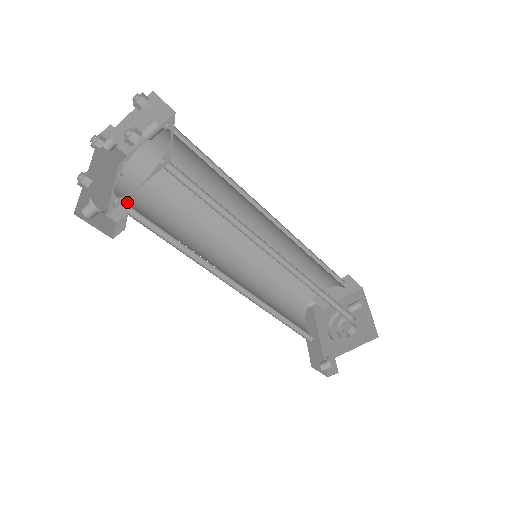
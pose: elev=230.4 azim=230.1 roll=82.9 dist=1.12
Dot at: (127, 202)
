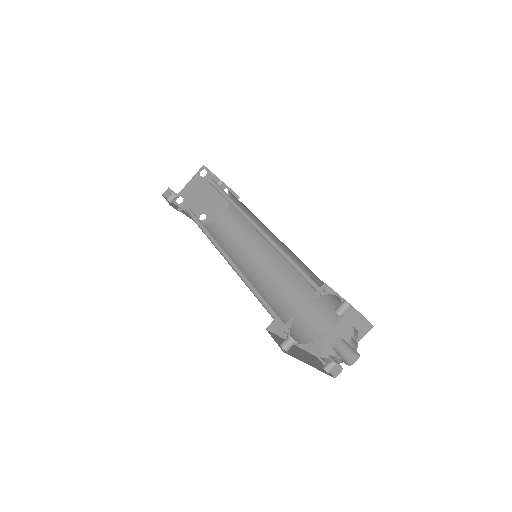
Dot at: occluded
